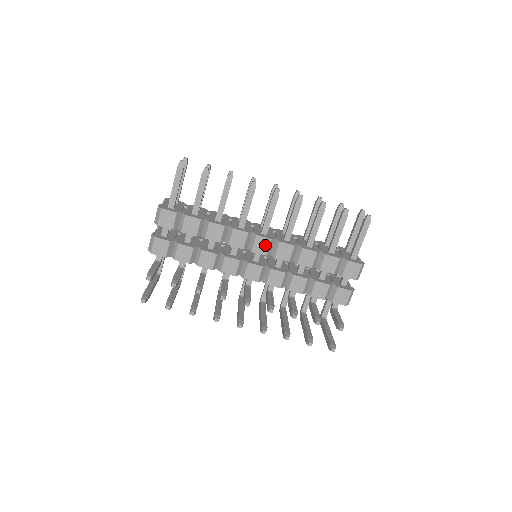
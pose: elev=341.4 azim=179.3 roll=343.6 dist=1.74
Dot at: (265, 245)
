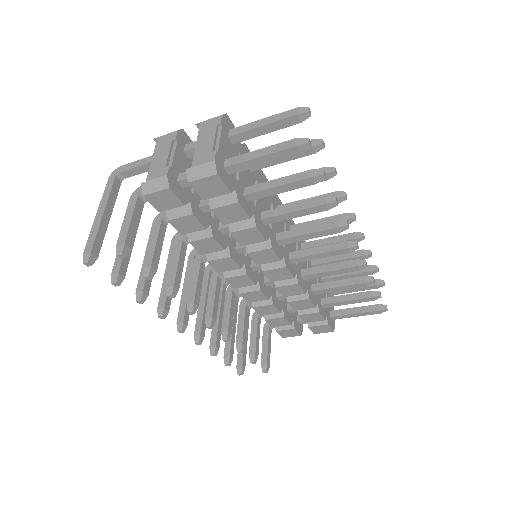
Dot at: (282, 277)
